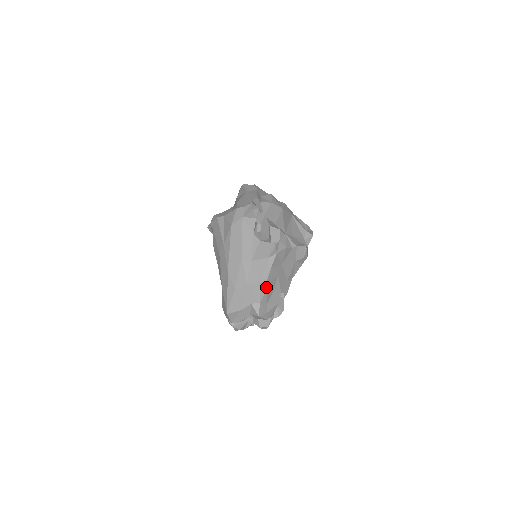
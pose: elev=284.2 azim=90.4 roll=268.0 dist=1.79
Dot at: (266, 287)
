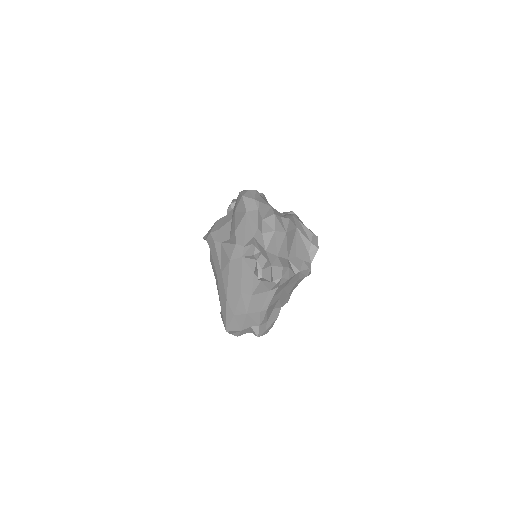
Dot at: (266, 313)
